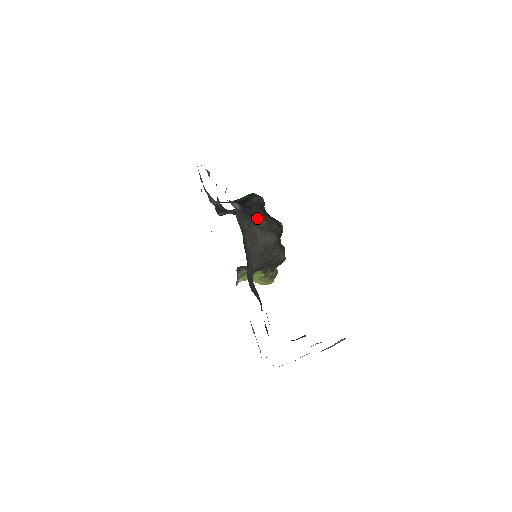
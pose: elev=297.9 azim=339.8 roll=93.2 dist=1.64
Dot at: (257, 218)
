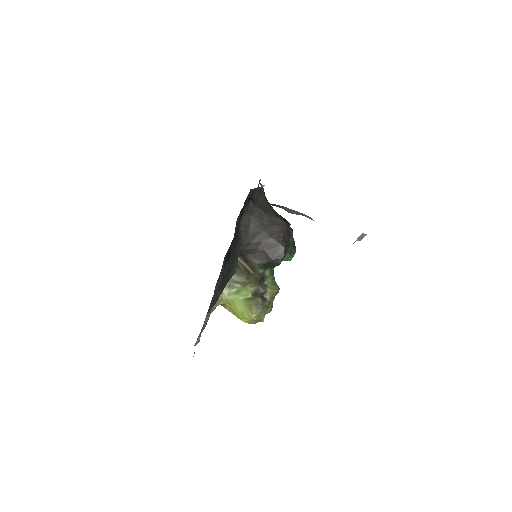
Dot at: occluded
